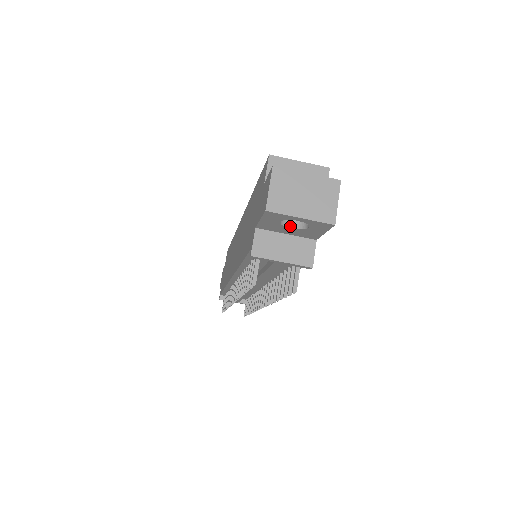
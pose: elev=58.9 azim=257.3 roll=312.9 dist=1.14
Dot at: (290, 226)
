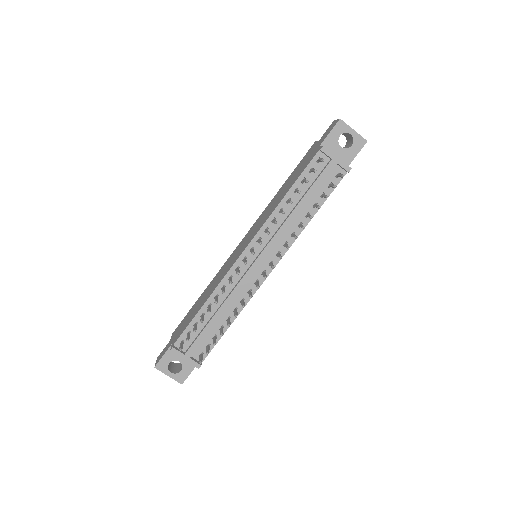
Dot at: (340, 146)
